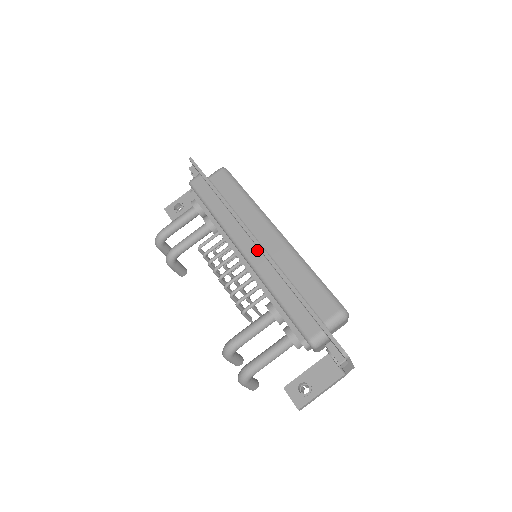
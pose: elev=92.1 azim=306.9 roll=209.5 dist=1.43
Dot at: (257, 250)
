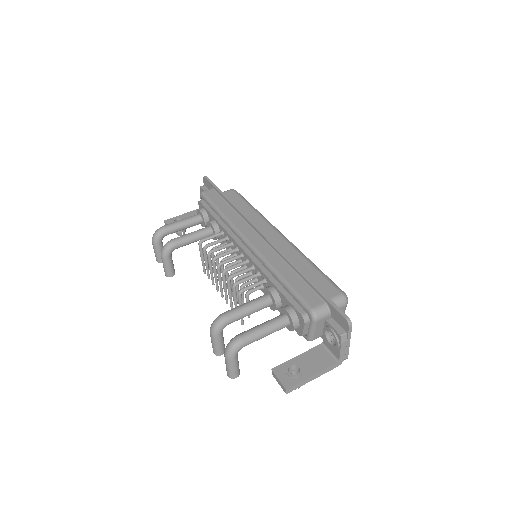
Dot at: (263, 241)
